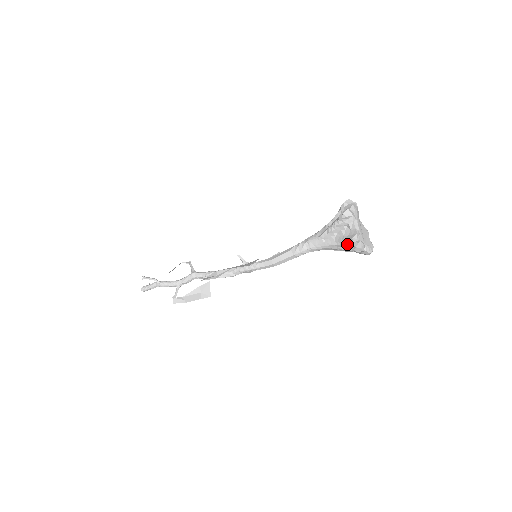
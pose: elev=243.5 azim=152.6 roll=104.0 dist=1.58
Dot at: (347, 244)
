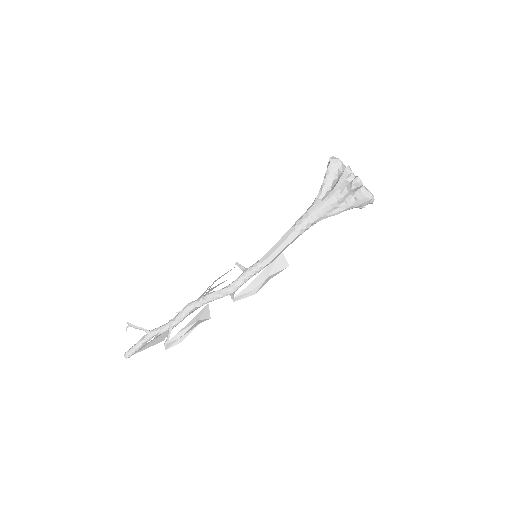
Dot at: (344, 188)
